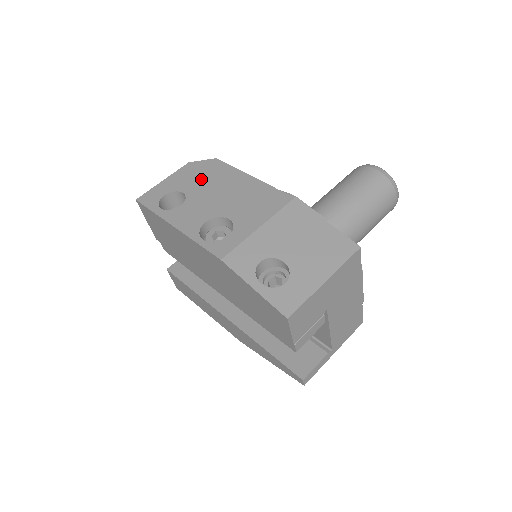
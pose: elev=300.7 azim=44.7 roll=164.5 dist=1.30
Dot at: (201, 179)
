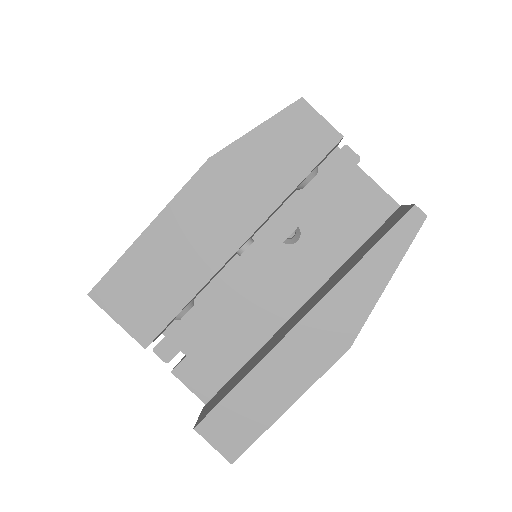
Dot at: occluded
